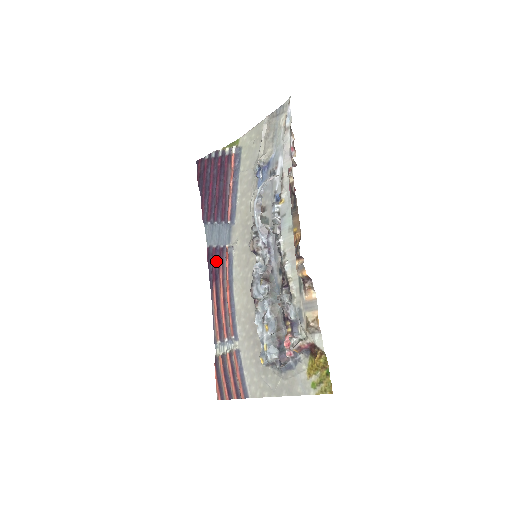
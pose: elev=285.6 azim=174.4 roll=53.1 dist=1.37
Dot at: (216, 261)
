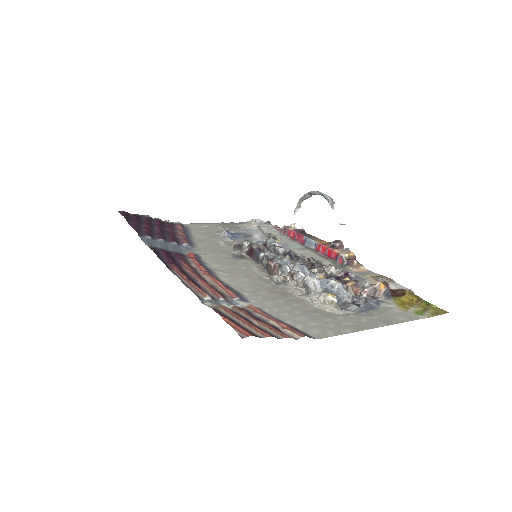
Dot at: (170, 256)
